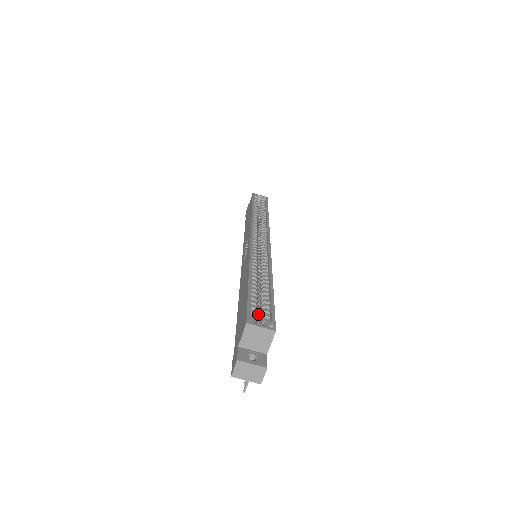
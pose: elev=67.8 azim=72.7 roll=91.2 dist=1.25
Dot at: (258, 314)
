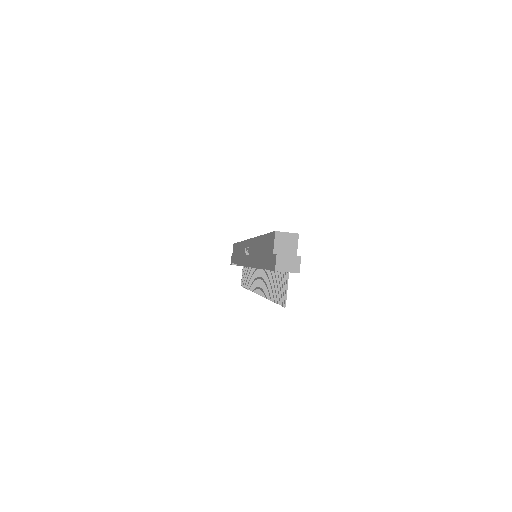
Dot at: occluded
